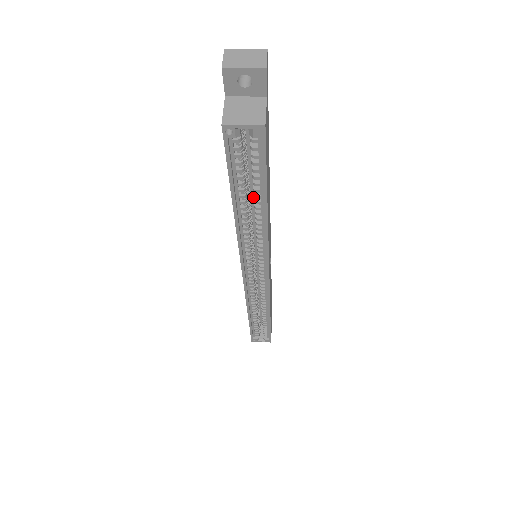
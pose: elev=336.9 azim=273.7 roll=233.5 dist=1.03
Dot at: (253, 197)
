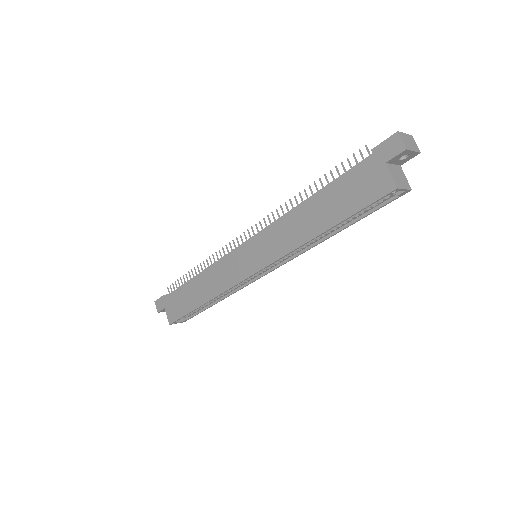
Dot at: occluded
